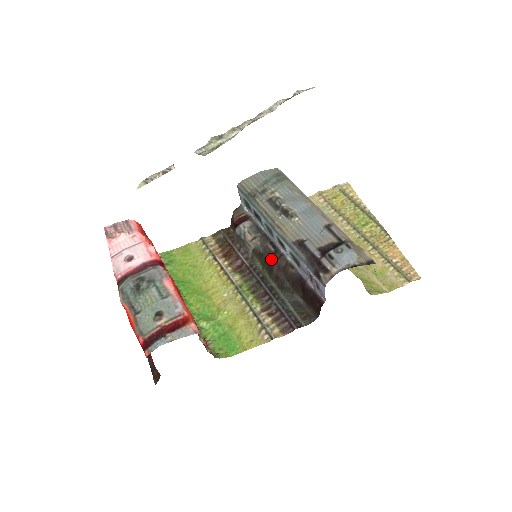
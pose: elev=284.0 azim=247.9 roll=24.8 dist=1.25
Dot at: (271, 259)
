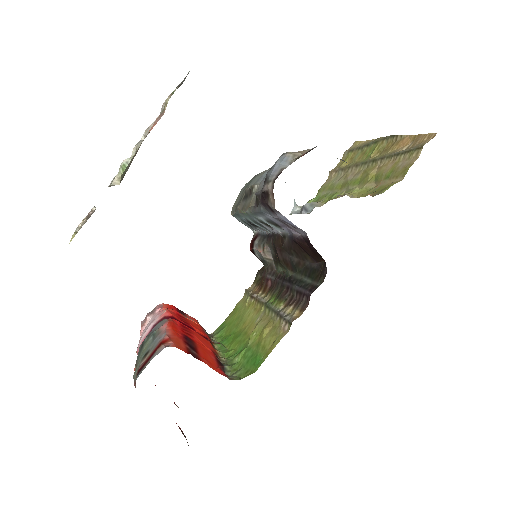
Dot at: occluded
